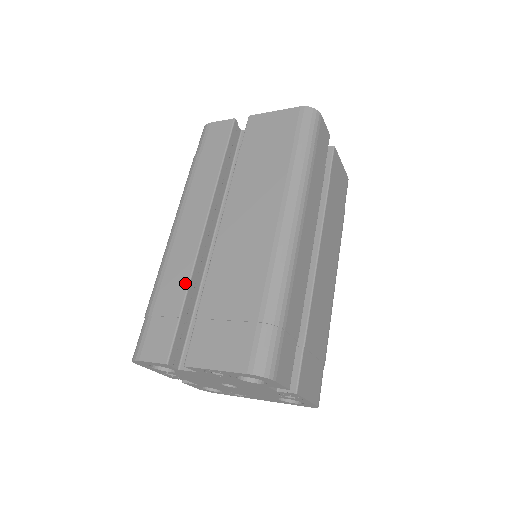
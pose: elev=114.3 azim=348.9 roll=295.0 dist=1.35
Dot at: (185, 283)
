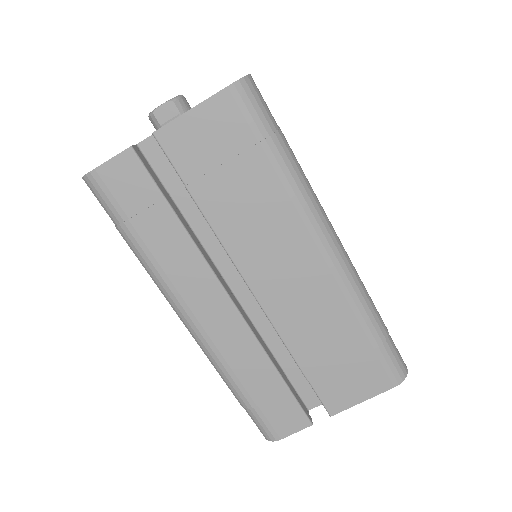
Dot at: (266, 363)
